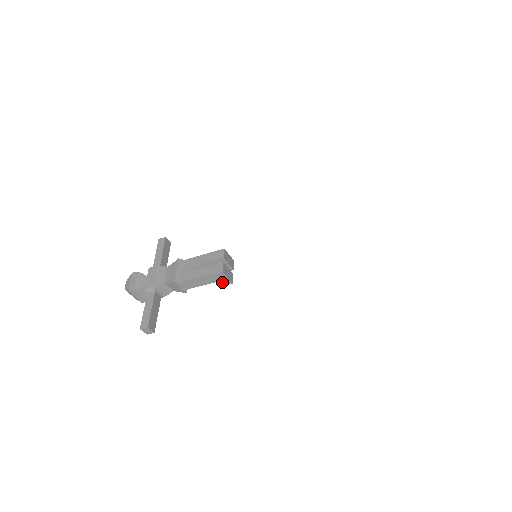
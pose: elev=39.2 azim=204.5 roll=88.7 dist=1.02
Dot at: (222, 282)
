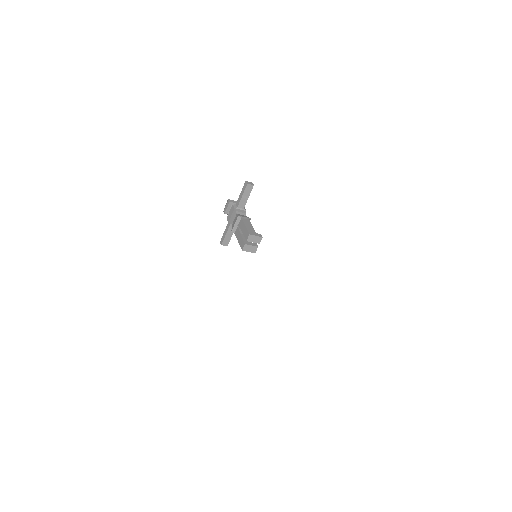
Dot at: occluded
